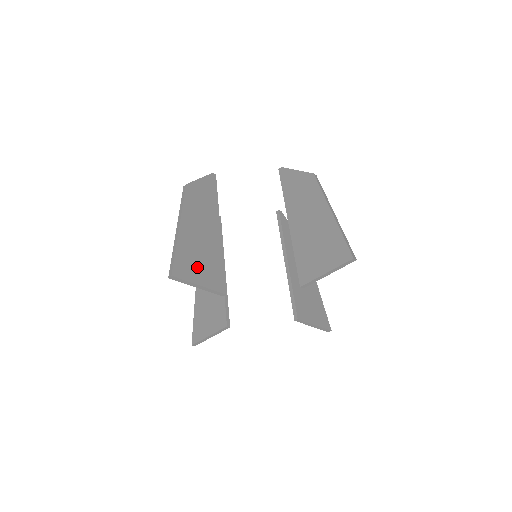
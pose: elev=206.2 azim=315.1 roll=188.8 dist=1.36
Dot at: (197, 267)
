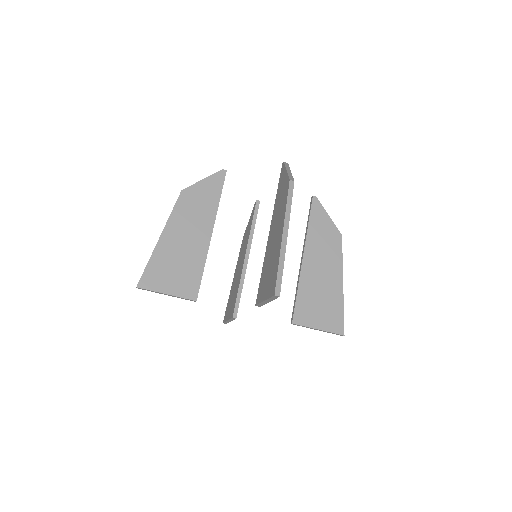
Dot at: (169, 276)
